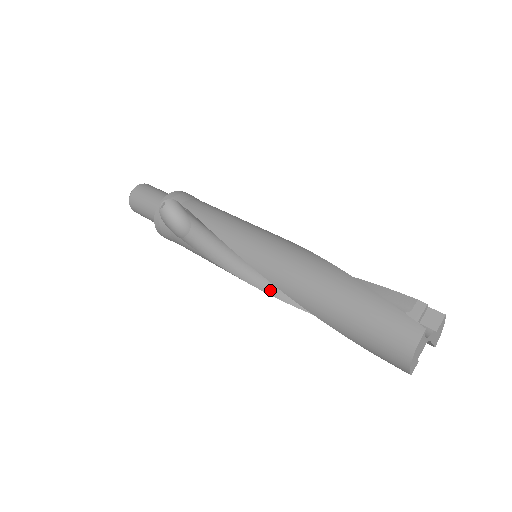
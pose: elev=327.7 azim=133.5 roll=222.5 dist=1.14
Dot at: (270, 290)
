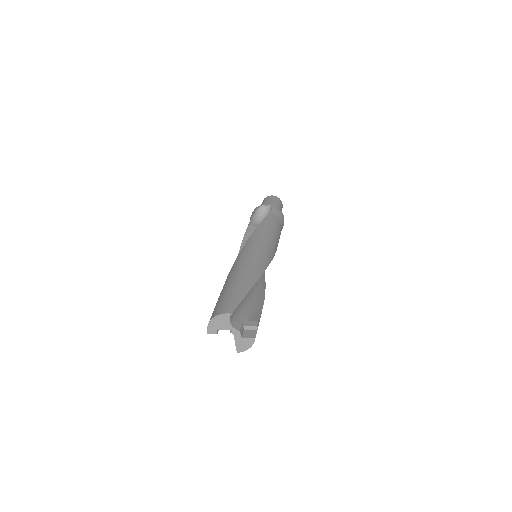
Dot at: occluded
